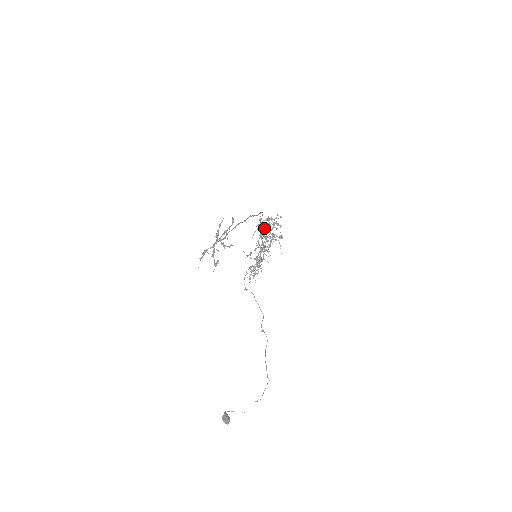
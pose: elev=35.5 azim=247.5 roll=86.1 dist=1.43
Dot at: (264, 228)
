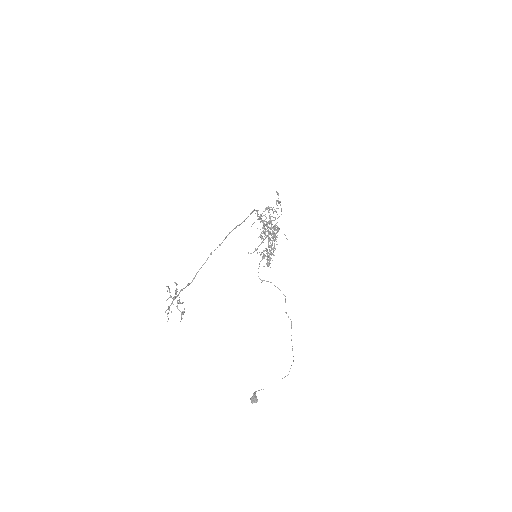
Dot at: (257, 228)
